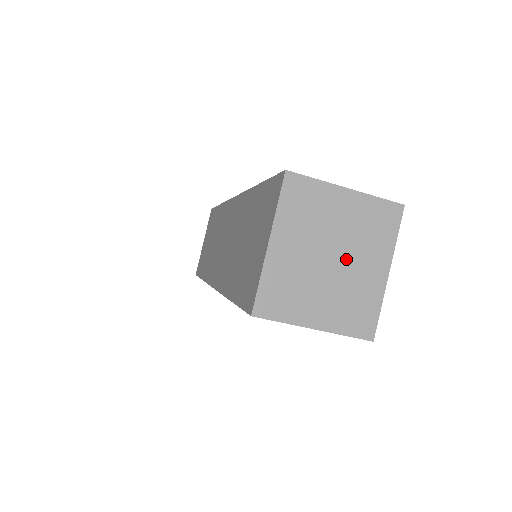
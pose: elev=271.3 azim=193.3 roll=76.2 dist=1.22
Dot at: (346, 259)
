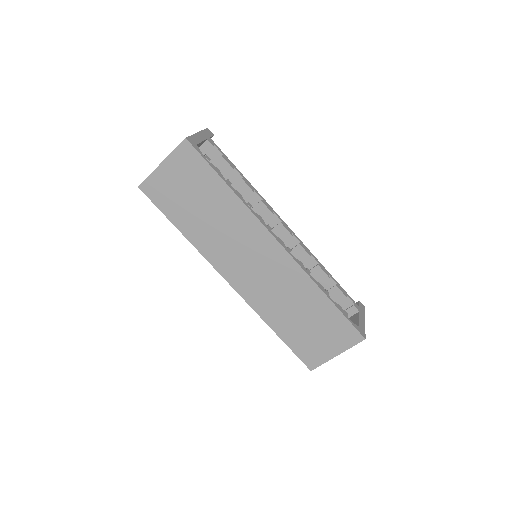
Dot at: occluded
